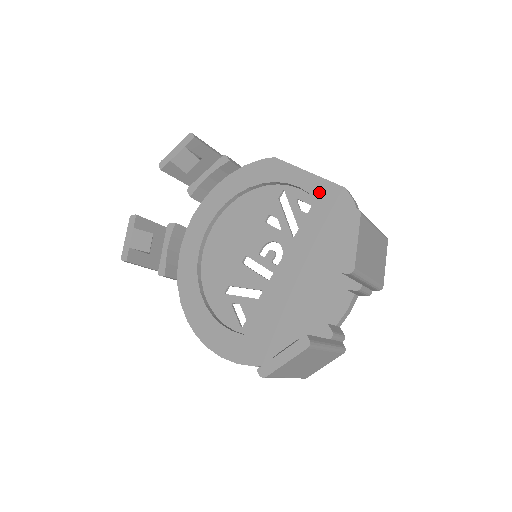
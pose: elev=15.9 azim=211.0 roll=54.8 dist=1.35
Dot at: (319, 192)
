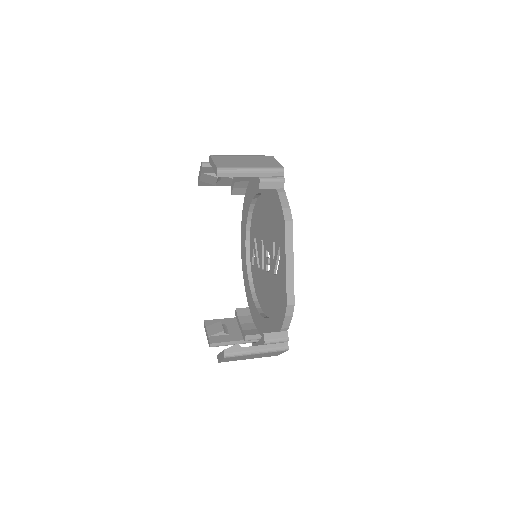
Dot at: (282, 283)
